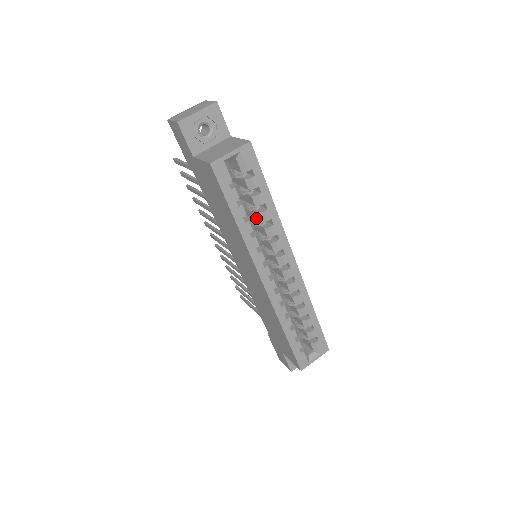
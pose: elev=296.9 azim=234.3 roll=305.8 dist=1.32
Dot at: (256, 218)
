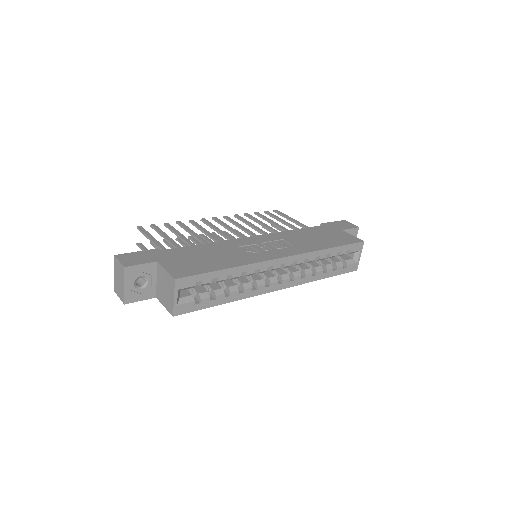
Dot at: occluded
